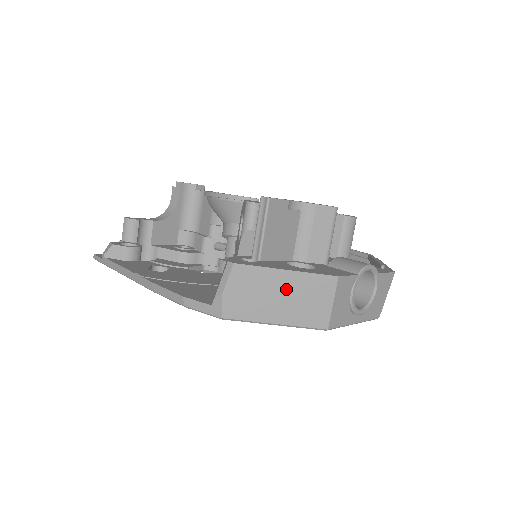
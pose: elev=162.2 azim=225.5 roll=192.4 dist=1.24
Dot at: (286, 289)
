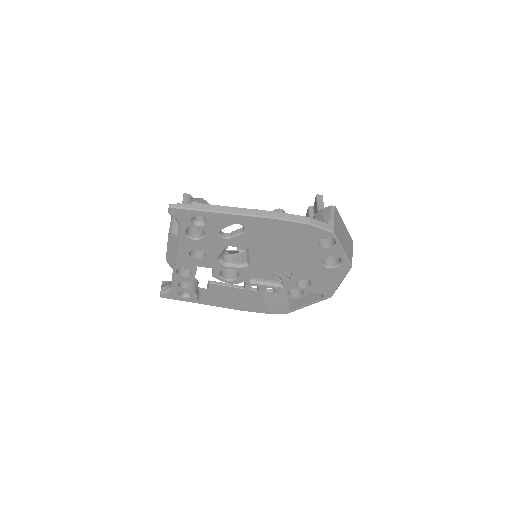
Dot at: (345, 234)
